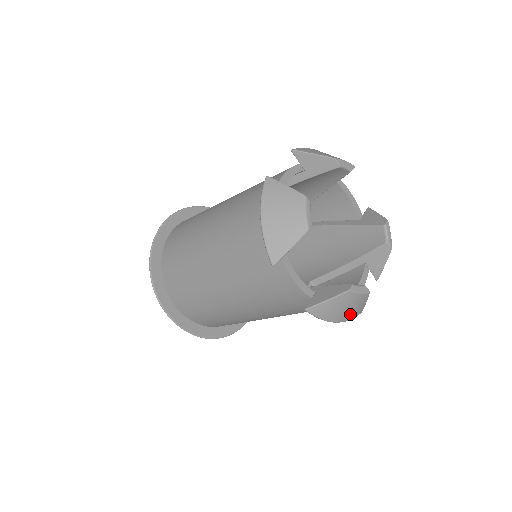
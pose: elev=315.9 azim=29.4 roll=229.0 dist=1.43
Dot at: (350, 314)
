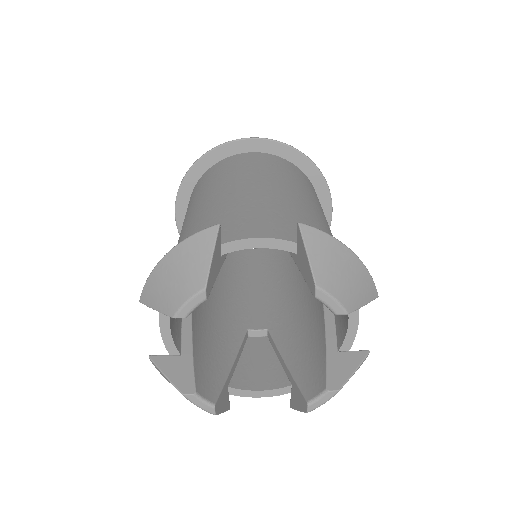
Dot at: occluded
